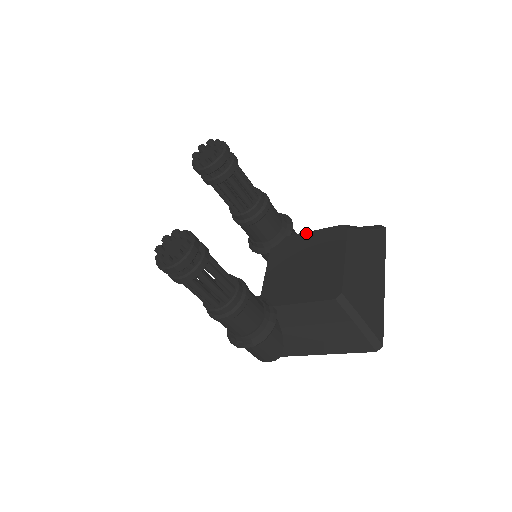
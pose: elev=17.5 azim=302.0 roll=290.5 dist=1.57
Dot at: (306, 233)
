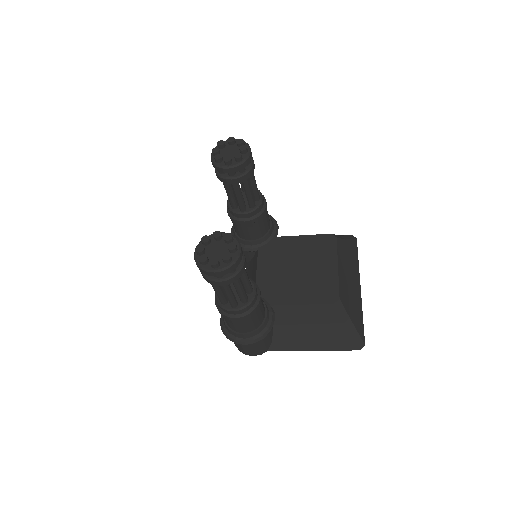
Dot at: (295, 237)
